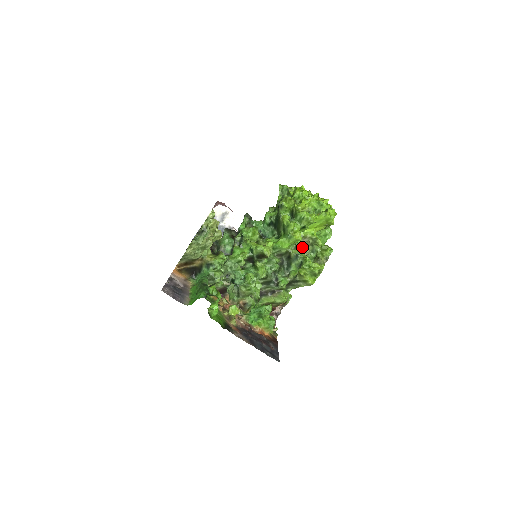
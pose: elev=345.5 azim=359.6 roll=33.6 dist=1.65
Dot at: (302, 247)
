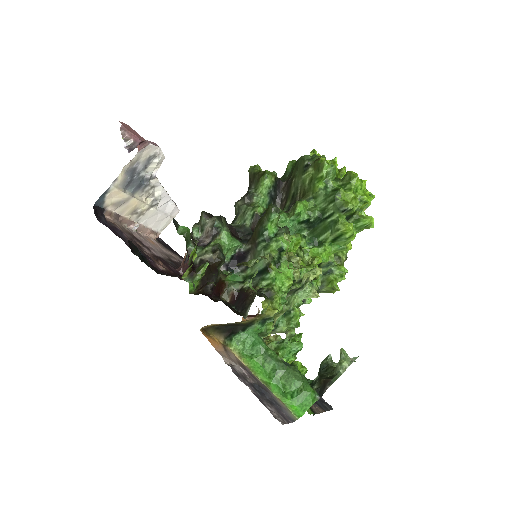
Dot at: occluded
